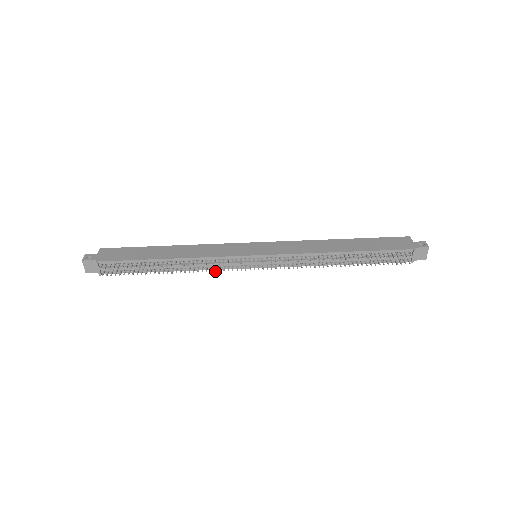
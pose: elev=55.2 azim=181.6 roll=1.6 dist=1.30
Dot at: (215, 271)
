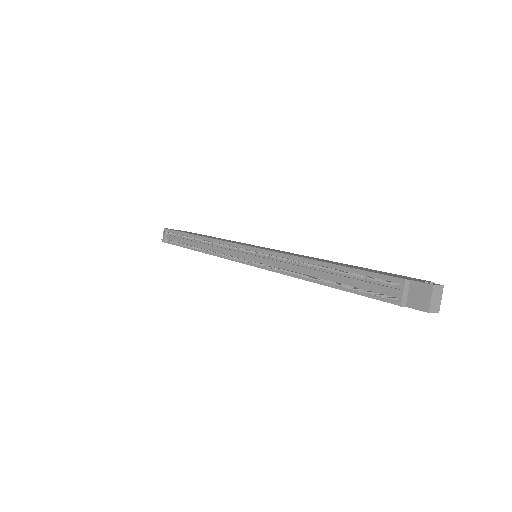
Dot at: (213, 252)
